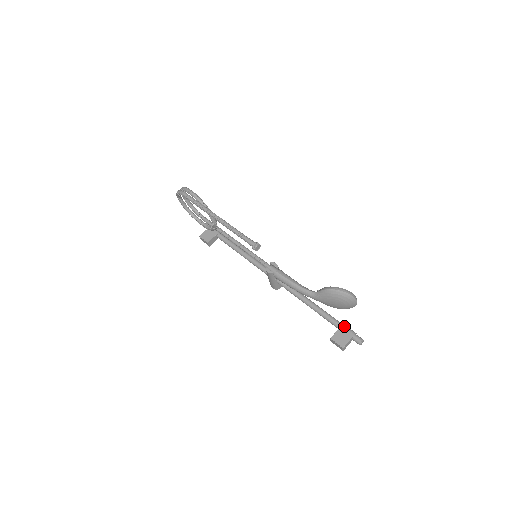
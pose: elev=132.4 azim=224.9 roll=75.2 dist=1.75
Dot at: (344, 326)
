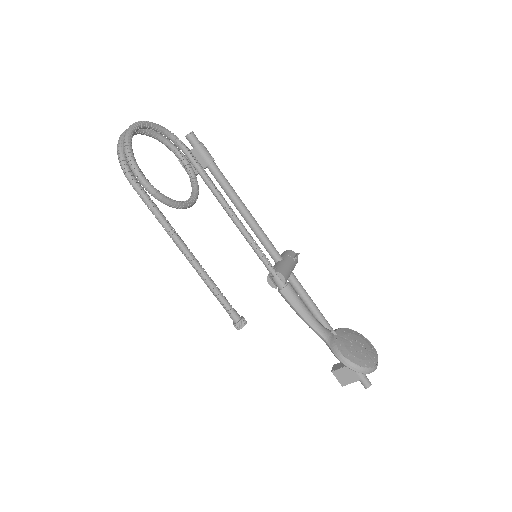
Dot at: occluded
